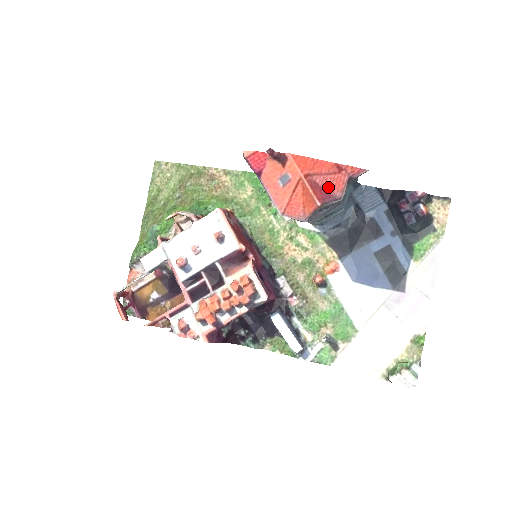
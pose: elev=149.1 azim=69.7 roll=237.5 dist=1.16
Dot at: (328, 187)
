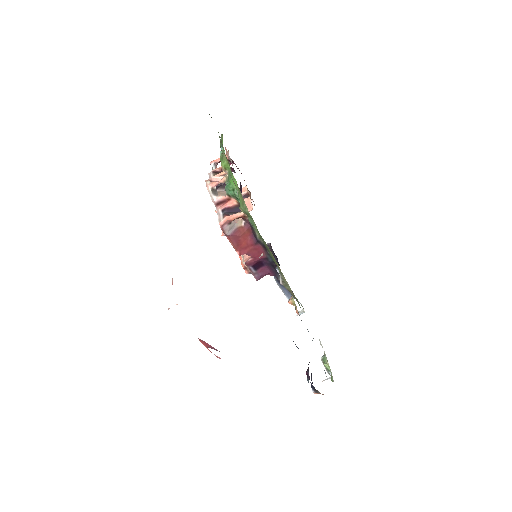
Dot at: occluded
